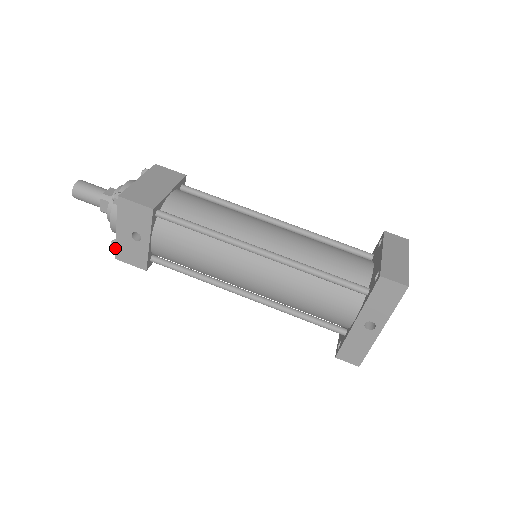
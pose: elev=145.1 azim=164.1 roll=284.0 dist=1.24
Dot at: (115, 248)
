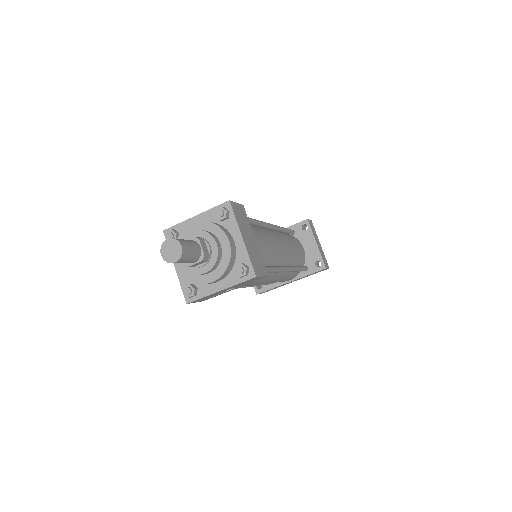
Dot at: (199, 299)
